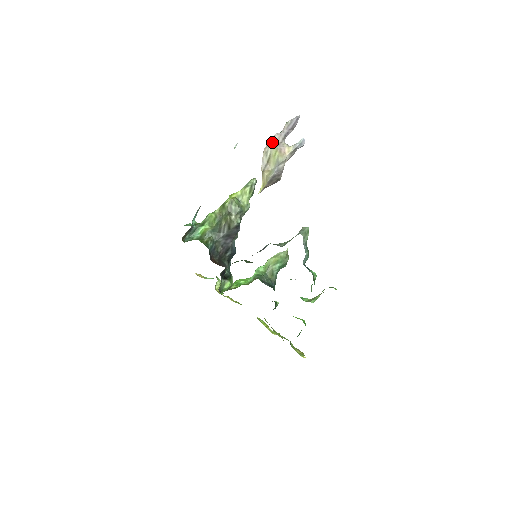
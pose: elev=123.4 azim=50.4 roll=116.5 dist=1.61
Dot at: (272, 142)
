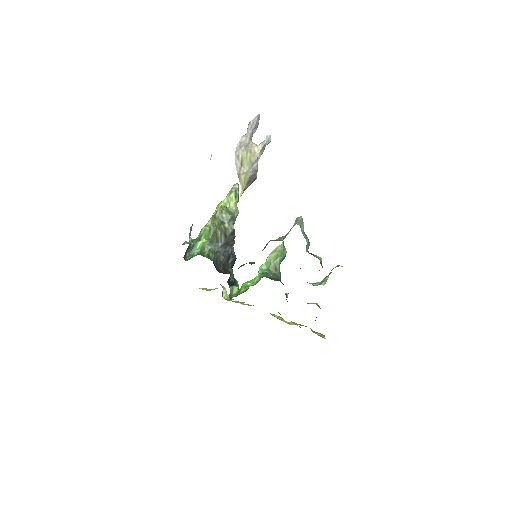
Dot at: (240, 145)
